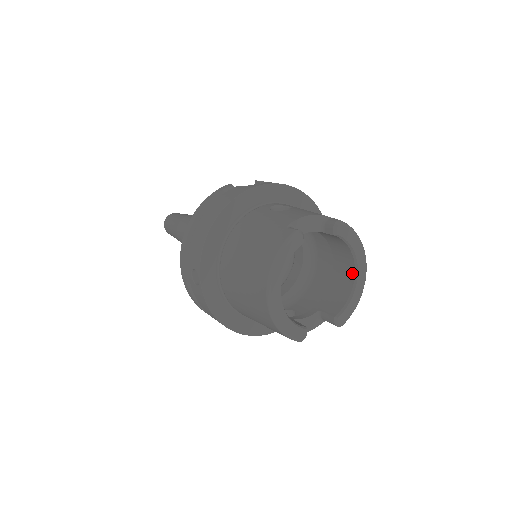
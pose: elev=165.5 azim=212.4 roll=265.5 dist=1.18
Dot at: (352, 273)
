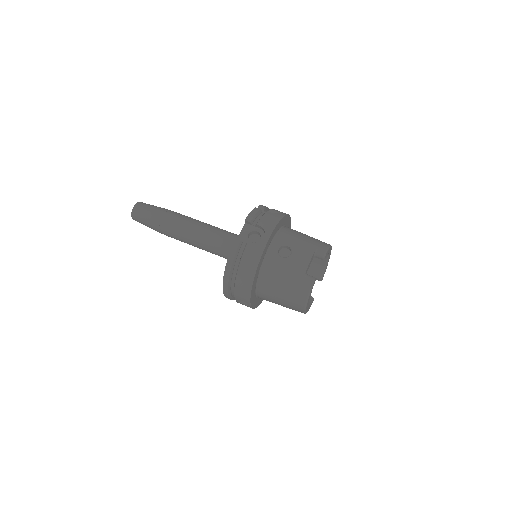
Dot at: occluded
